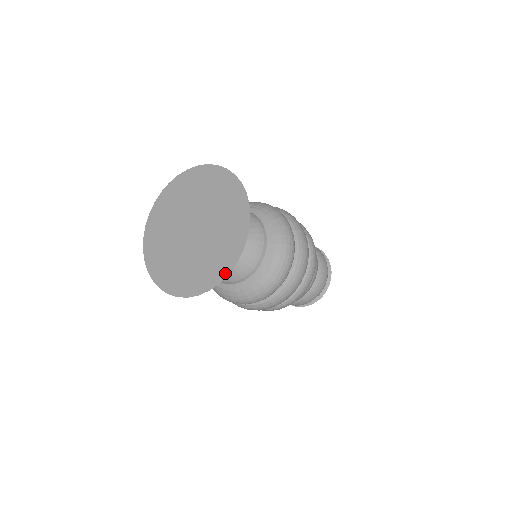
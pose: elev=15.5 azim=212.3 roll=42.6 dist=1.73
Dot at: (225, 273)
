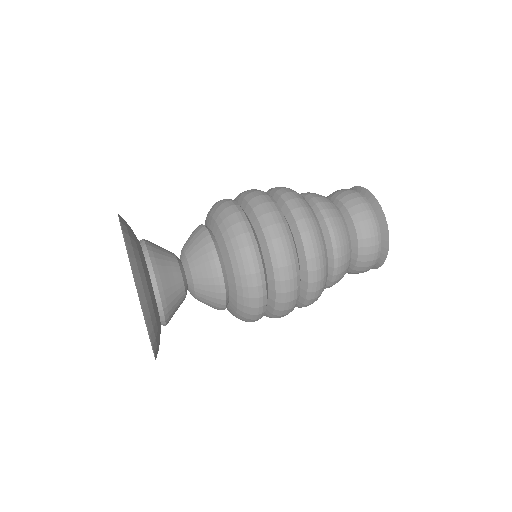
Dot at: occluded
